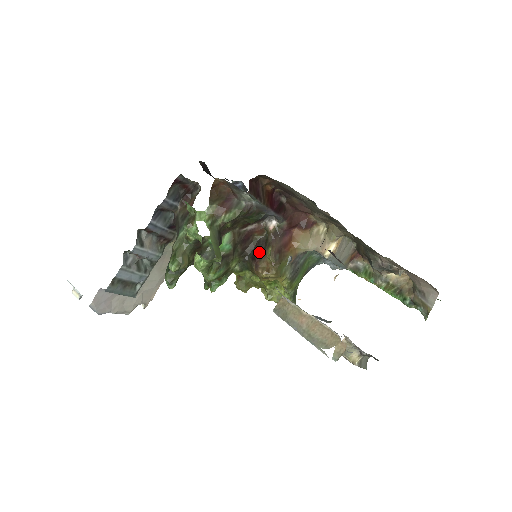
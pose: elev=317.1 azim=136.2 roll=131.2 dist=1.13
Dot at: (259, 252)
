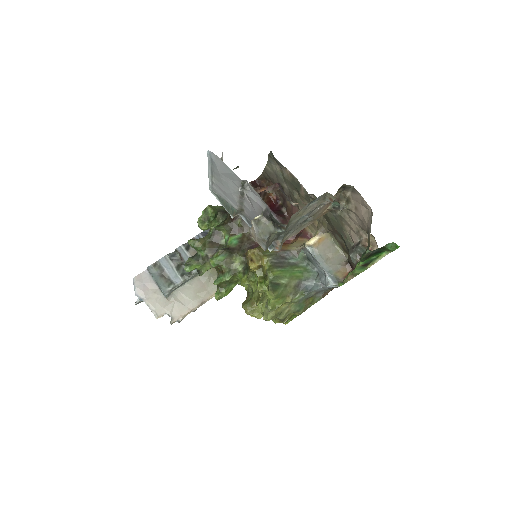
Dot at: occluded
